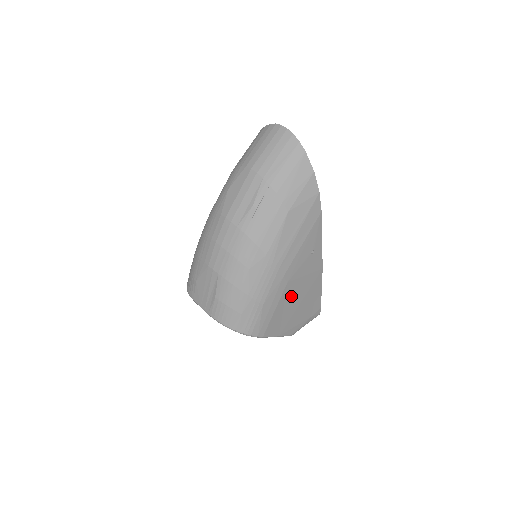
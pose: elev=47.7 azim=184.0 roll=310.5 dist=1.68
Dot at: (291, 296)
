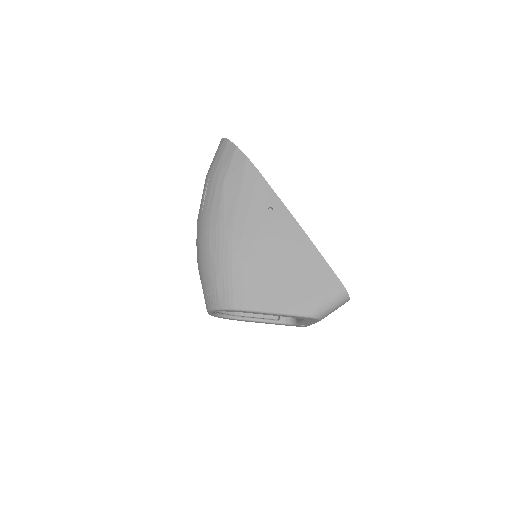
Dot at: (268, 259)
